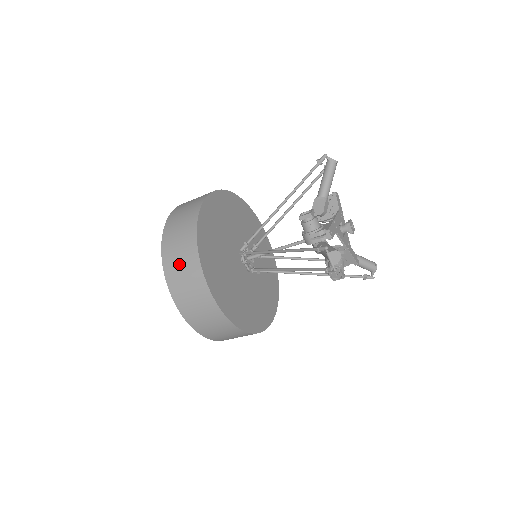
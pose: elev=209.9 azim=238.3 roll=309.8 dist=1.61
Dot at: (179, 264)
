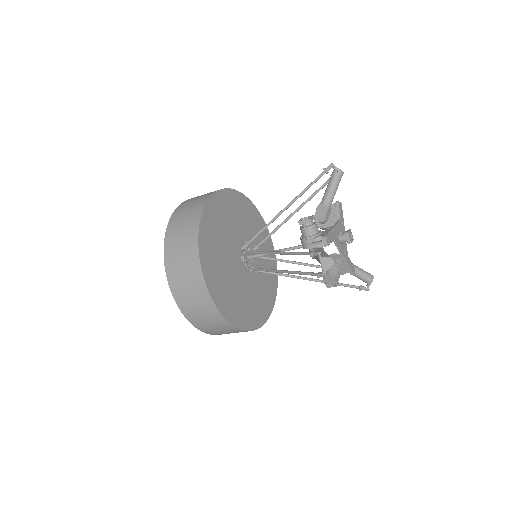
Dot at: (179, 255)
